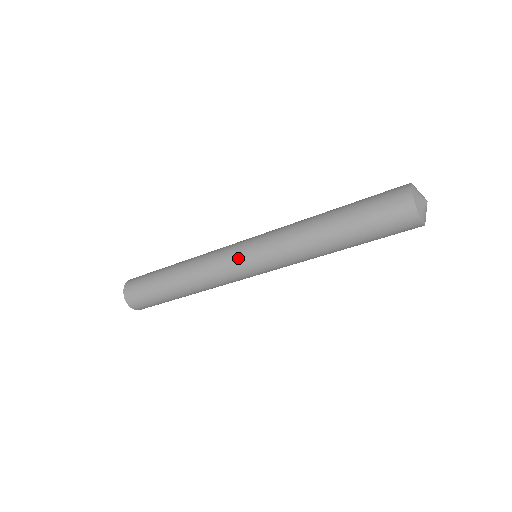
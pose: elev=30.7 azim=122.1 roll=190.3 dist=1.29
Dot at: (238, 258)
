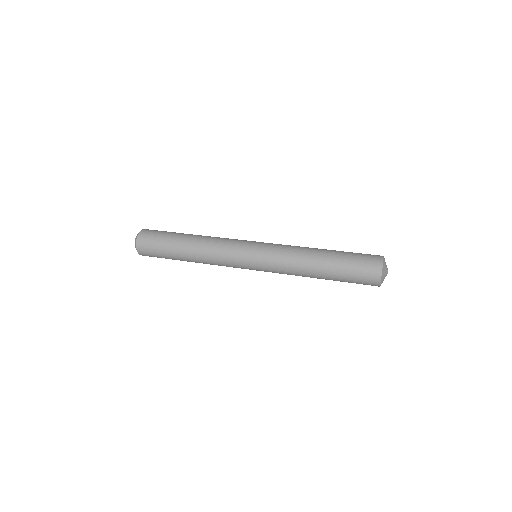
Dot at: occluded
